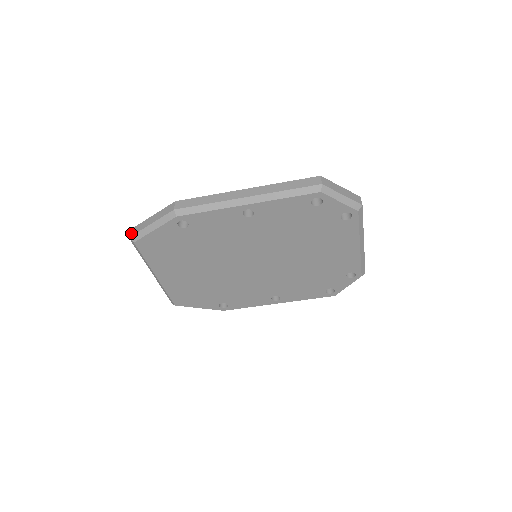
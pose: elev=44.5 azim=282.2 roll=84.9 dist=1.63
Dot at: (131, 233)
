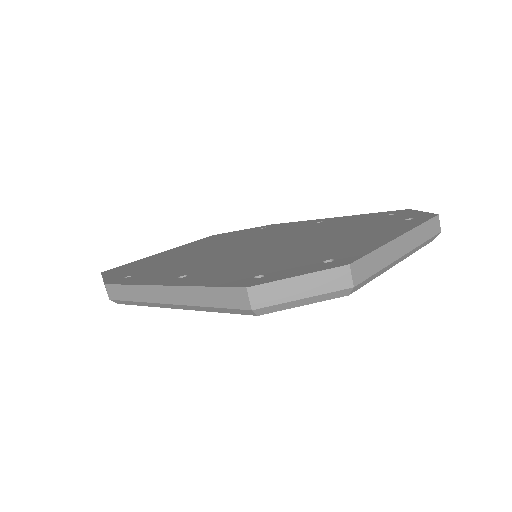
Dot at: (103, 281)
